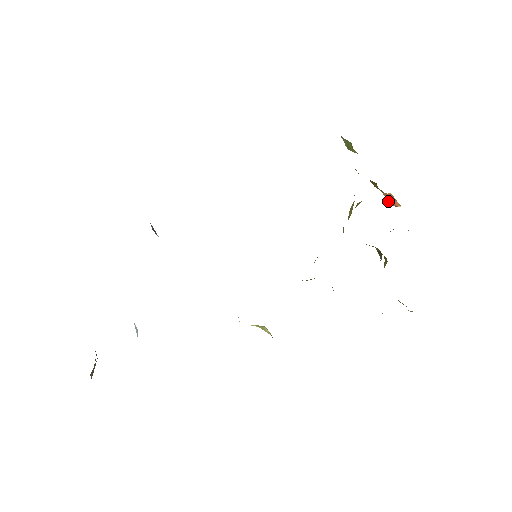
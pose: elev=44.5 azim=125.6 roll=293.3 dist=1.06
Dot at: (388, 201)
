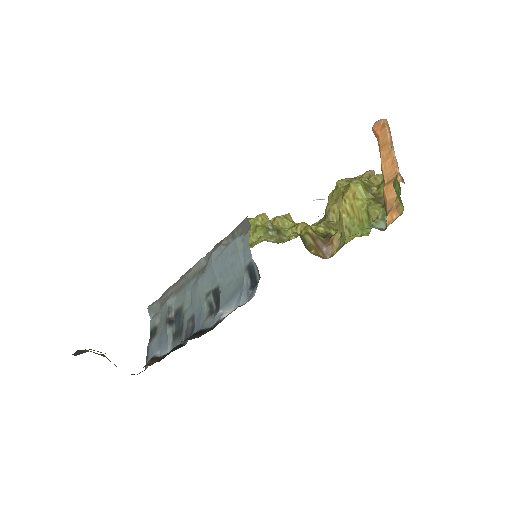
Dot at: (375, 135)
